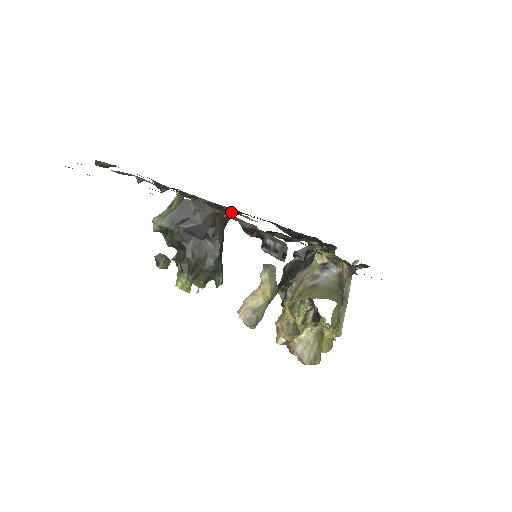
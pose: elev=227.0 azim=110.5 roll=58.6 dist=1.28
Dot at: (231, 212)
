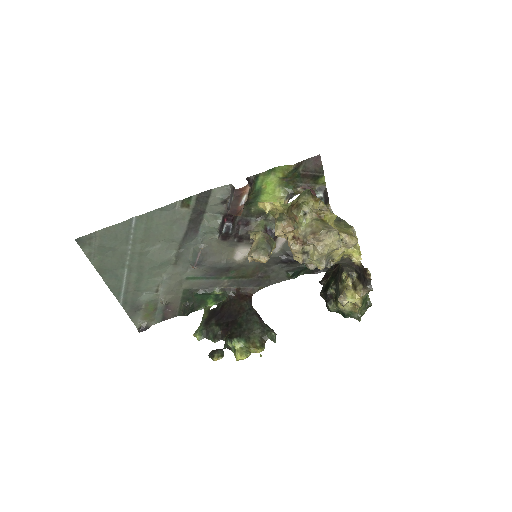
Dot at: (248, 292)
